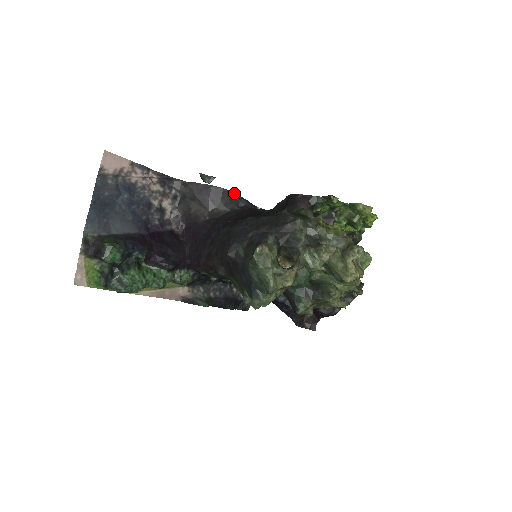
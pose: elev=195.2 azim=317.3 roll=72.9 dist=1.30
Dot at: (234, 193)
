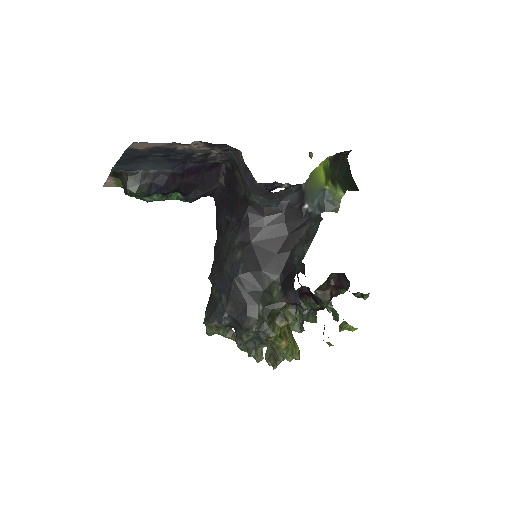
Dot at: (284, 189)
